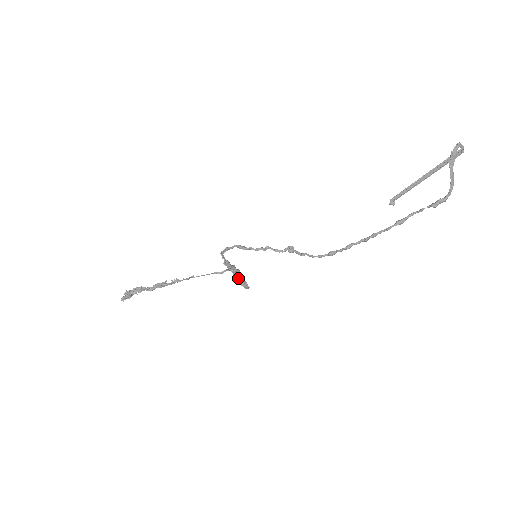
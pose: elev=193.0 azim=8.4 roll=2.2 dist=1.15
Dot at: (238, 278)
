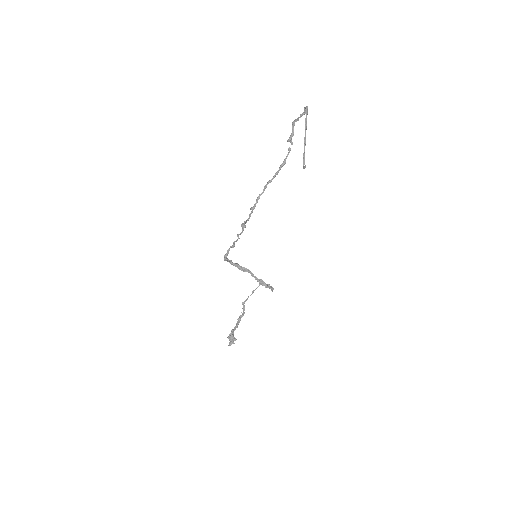
Dot at: (266, 286)
